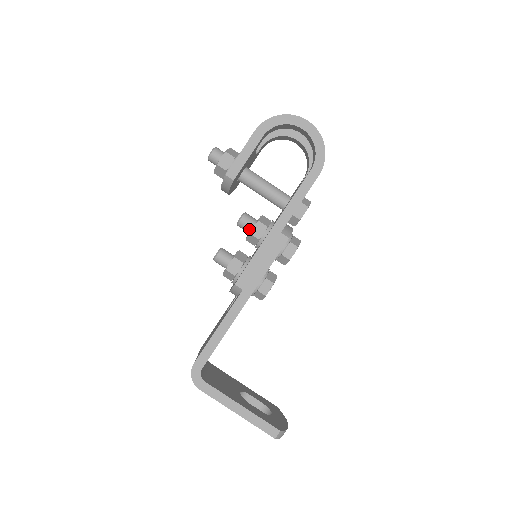
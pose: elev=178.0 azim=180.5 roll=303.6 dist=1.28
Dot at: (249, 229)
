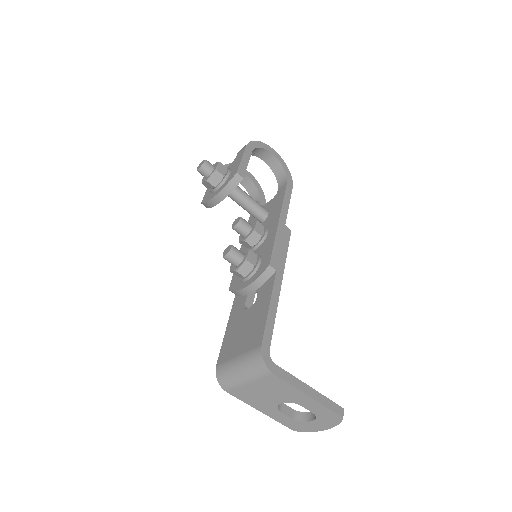
Dot at: (249, 230)
